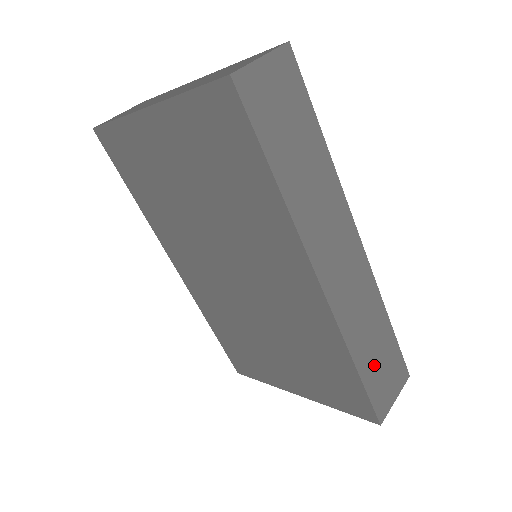
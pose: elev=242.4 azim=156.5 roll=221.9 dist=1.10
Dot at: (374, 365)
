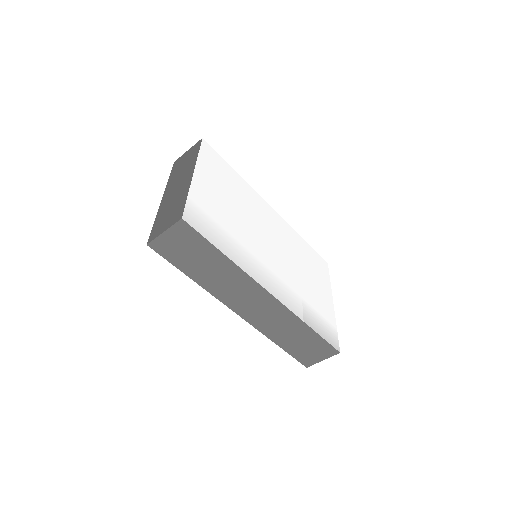
Dot at: (296, 345)
